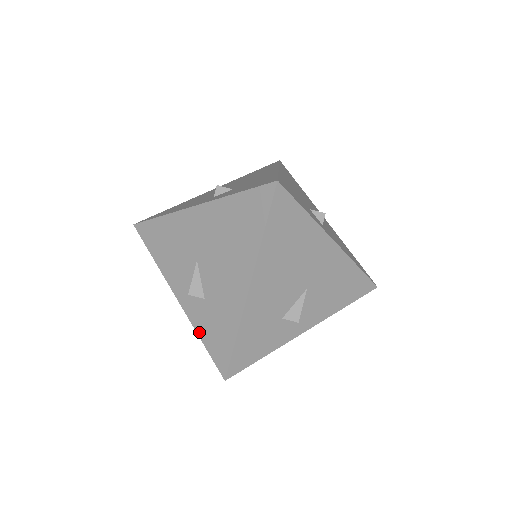
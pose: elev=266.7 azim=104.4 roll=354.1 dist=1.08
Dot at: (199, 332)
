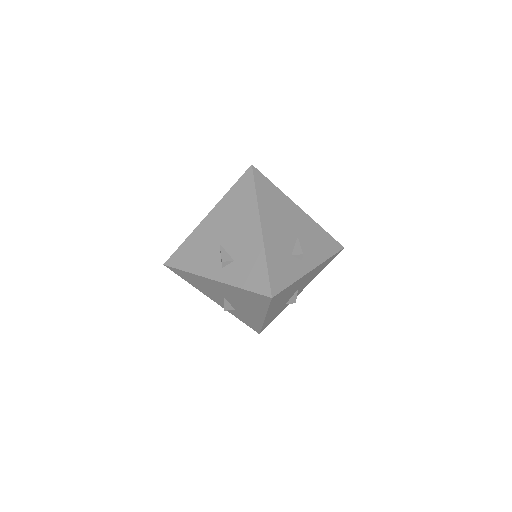
Dot at: (239, 285)
